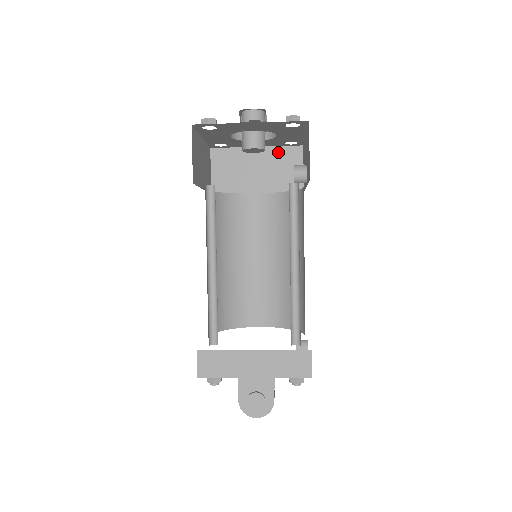
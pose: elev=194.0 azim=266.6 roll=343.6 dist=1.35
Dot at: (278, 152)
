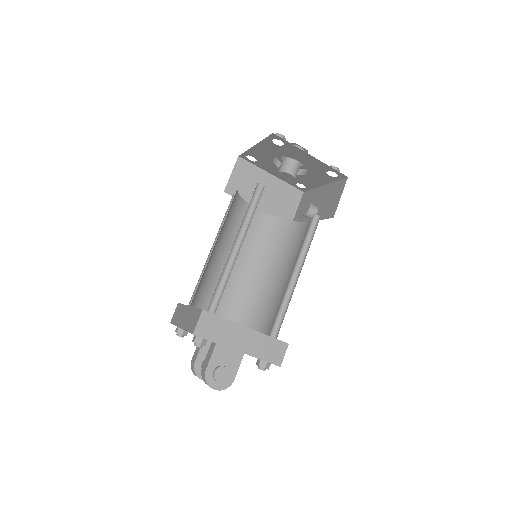
Dot at: (285, 187)
